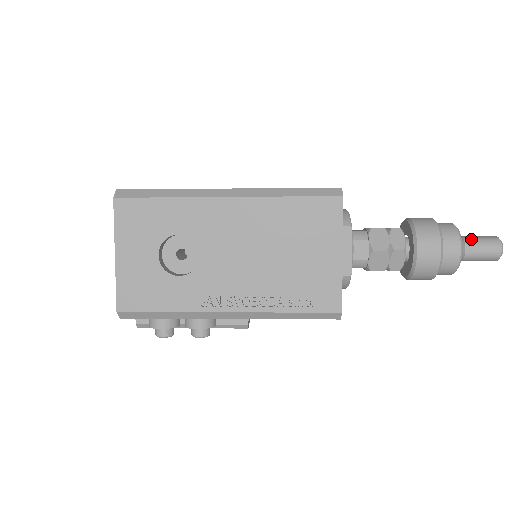
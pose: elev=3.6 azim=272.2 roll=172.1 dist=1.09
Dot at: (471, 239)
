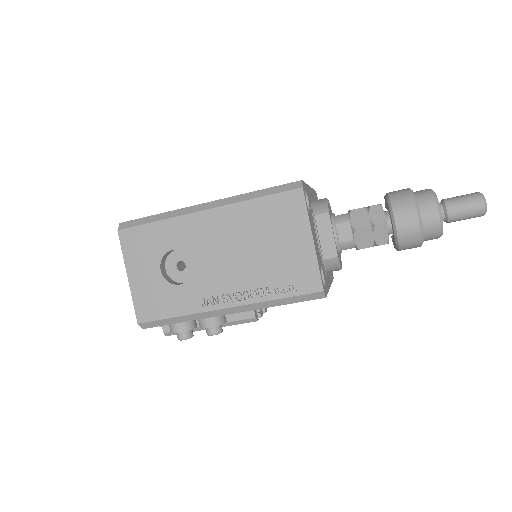
Dot at: (452, 200)
